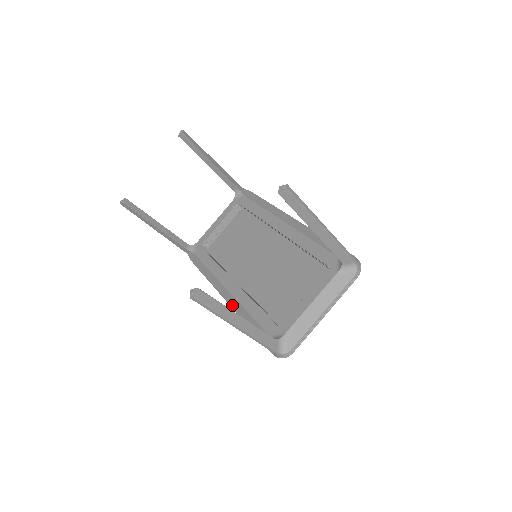
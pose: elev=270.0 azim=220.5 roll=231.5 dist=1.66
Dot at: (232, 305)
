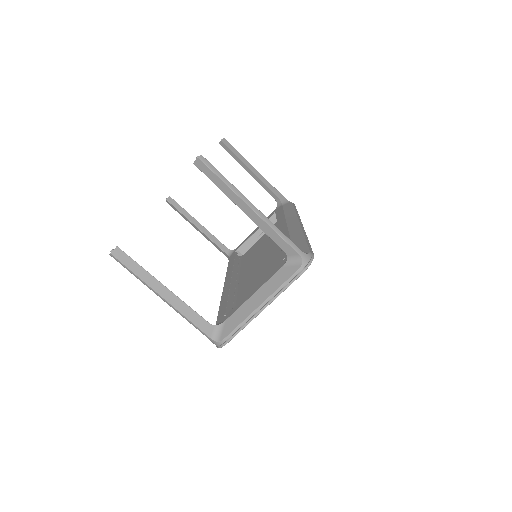
Dot at: occluded
